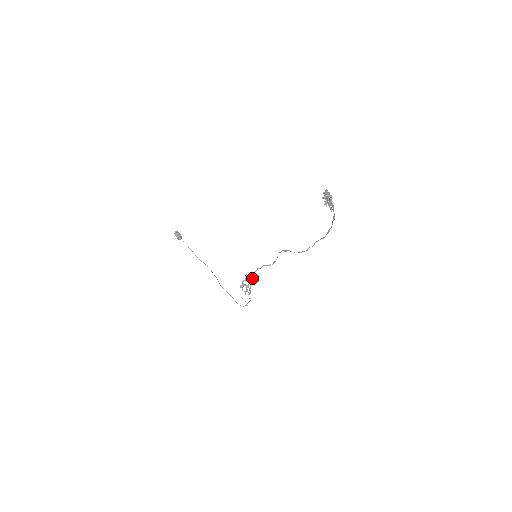
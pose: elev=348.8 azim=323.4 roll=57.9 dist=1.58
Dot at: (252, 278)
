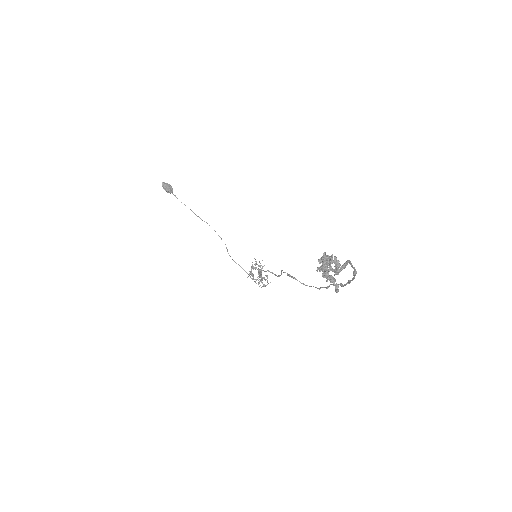
Dot at: (259, 273)
